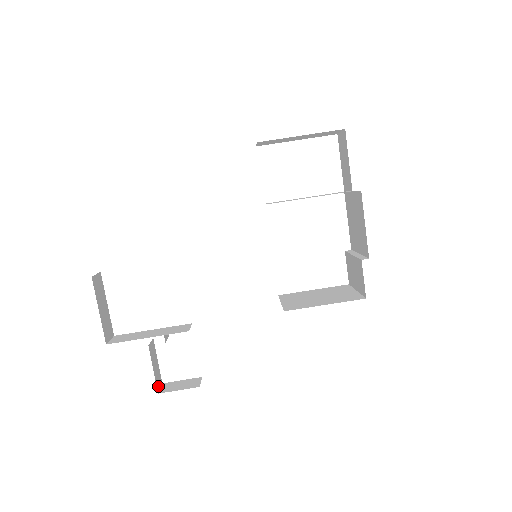
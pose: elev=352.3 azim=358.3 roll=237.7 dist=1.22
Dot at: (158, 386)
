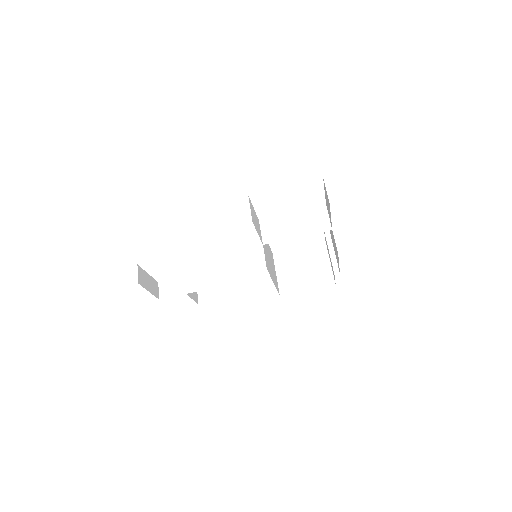
Dot at: (197, 300)
